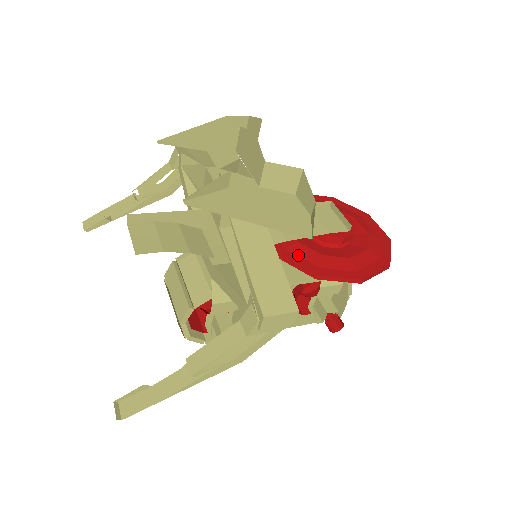
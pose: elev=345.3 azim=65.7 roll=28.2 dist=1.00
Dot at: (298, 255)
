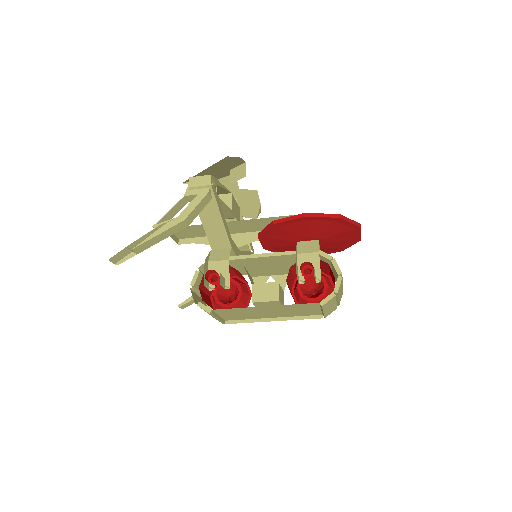
Dot at: occluded
